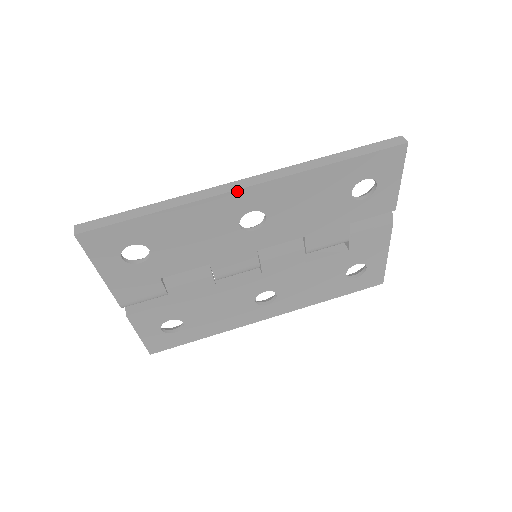
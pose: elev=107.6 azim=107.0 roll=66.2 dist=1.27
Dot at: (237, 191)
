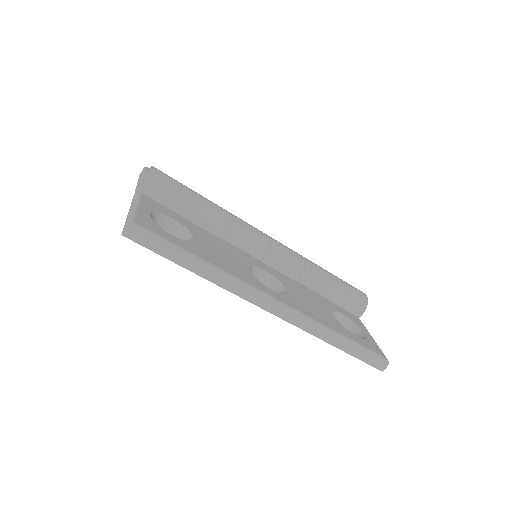
Dot at: (261, 307)
